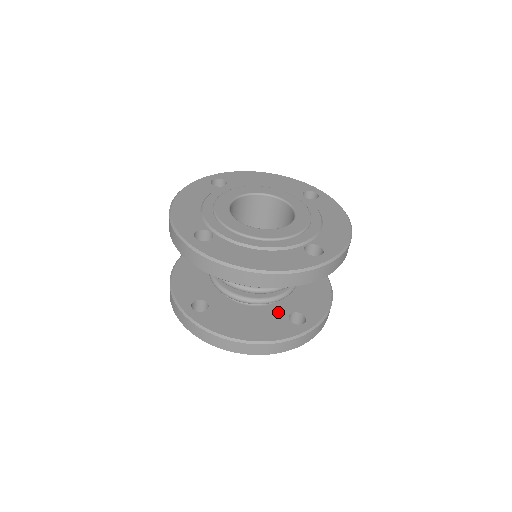
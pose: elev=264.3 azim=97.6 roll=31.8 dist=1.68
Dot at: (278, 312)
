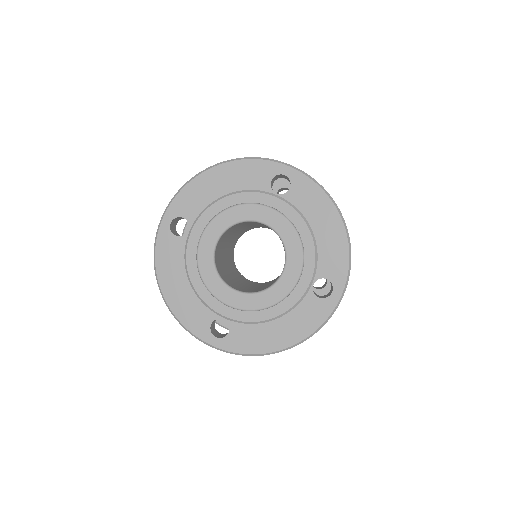
Dot at: occluded
